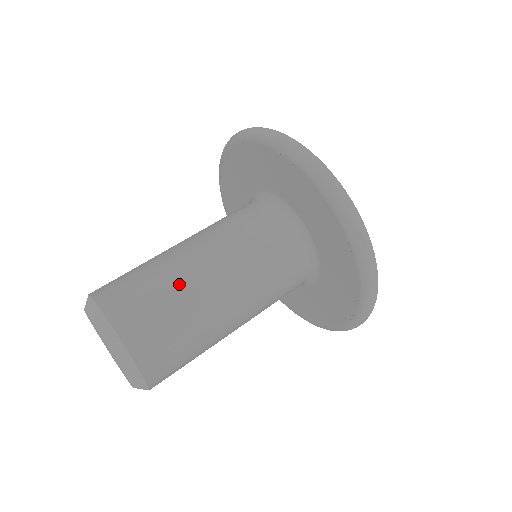
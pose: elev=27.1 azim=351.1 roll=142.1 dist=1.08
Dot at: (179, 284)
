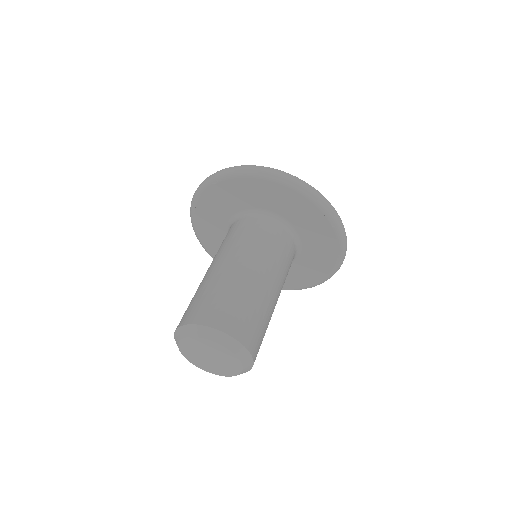
Dot at: (269, 312)
